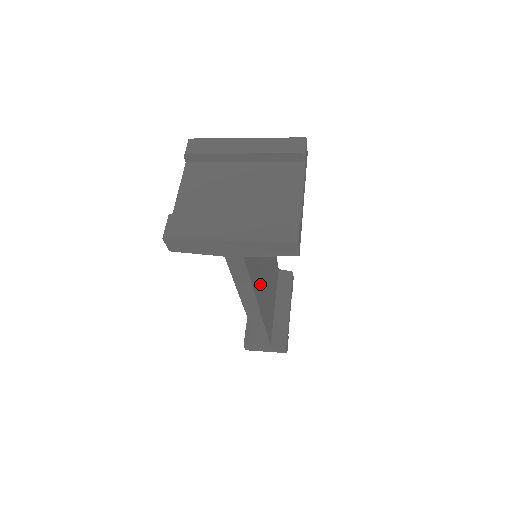
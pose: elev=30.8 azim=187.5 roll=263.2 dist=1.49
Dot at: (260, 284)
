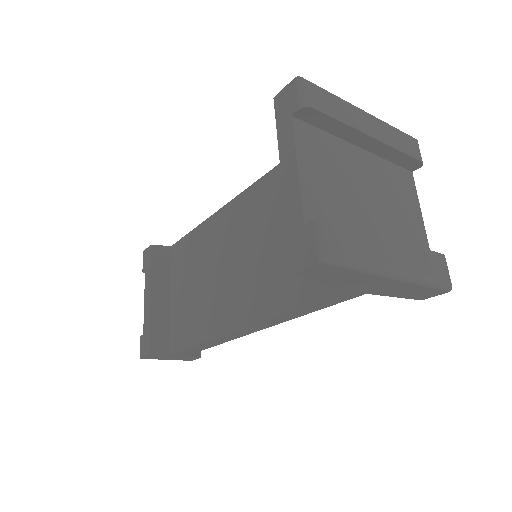
Dot at: occluded
